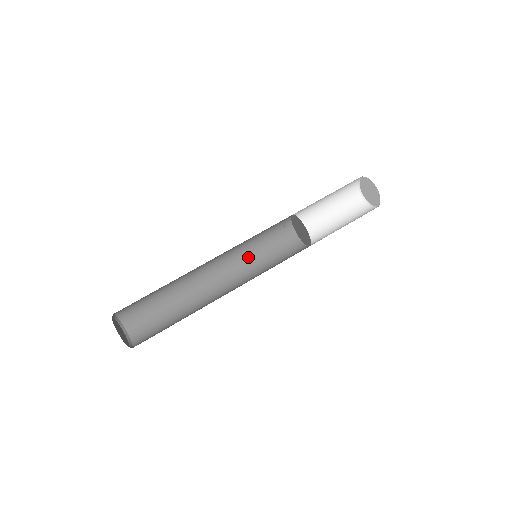
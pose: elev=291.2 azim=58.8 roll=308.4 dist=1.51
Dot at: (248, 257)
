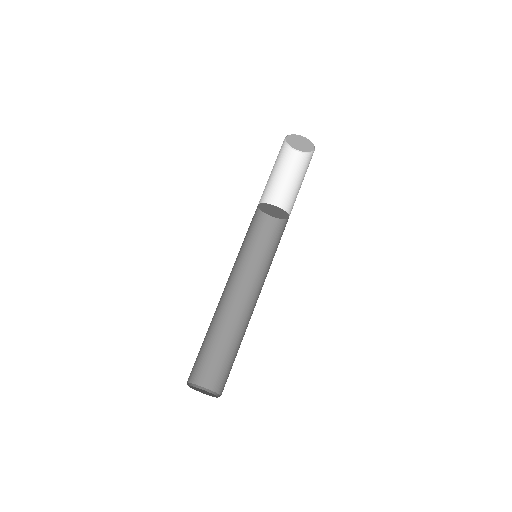
Dot at: (254, 263)
